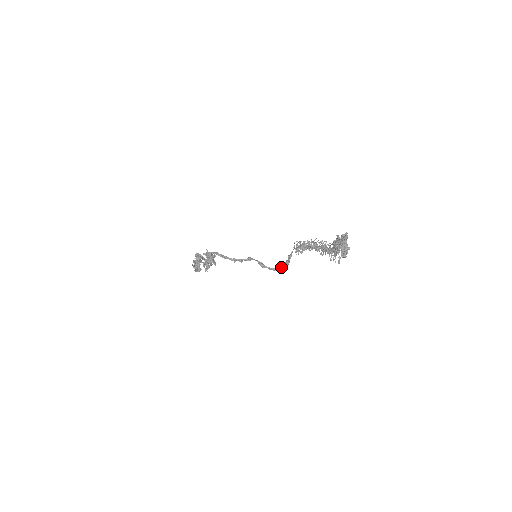
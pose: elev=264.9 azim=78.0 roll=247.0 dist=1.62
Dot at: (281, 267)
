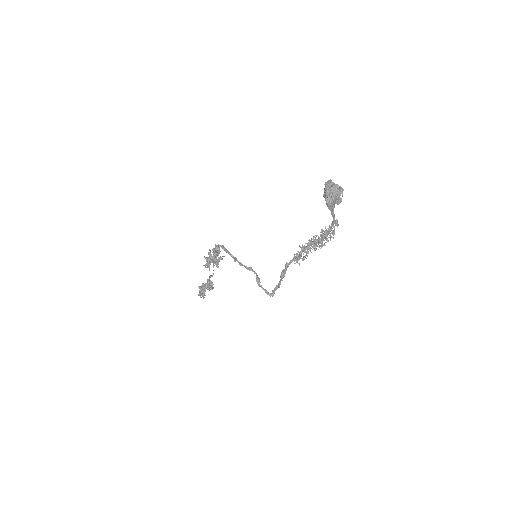
Dot at: (275, 289)
